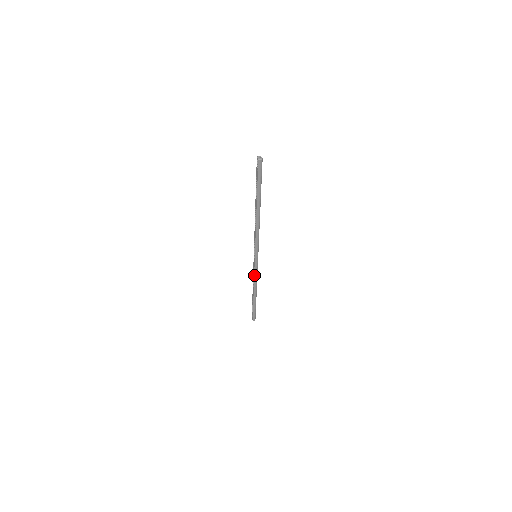
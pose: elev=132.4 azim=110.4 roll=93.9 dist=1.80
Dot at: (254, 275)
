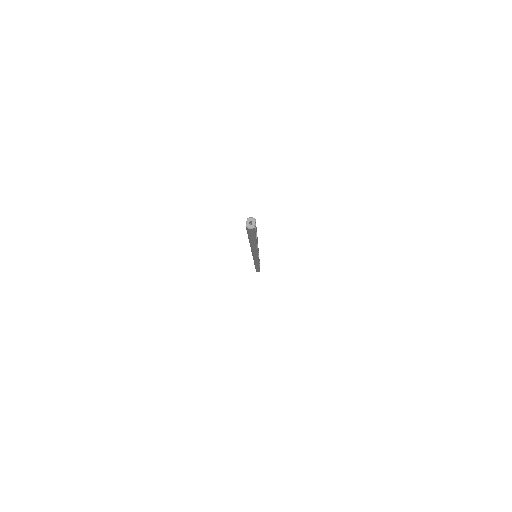
Dot at: (254, 262)
